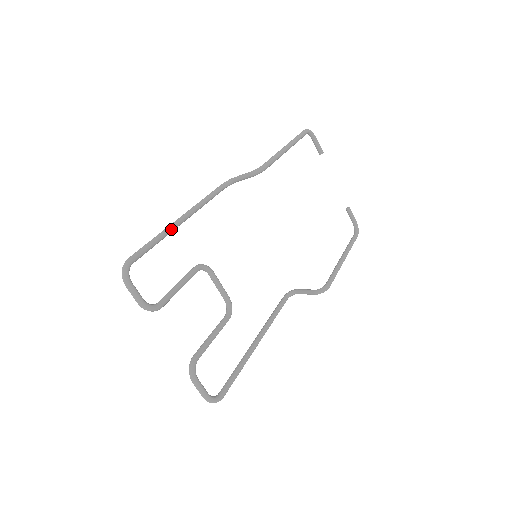
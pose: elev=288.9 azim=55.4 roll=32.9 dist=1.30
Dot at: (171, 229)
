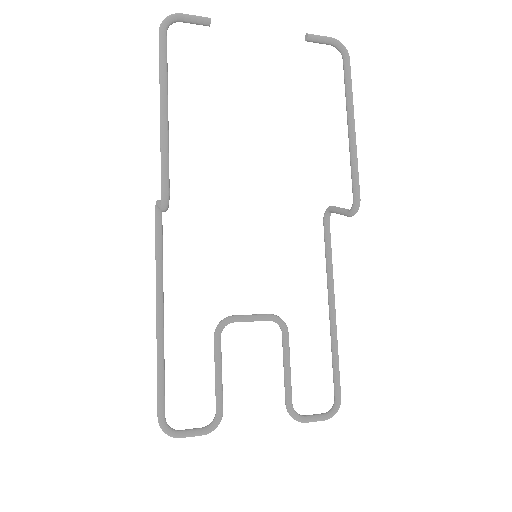
Dot at: (161, 344)
